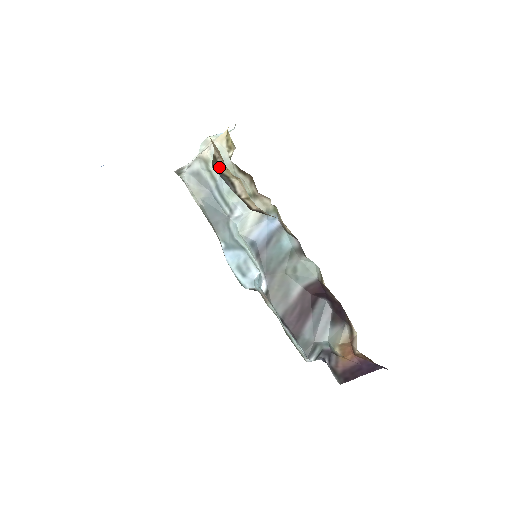
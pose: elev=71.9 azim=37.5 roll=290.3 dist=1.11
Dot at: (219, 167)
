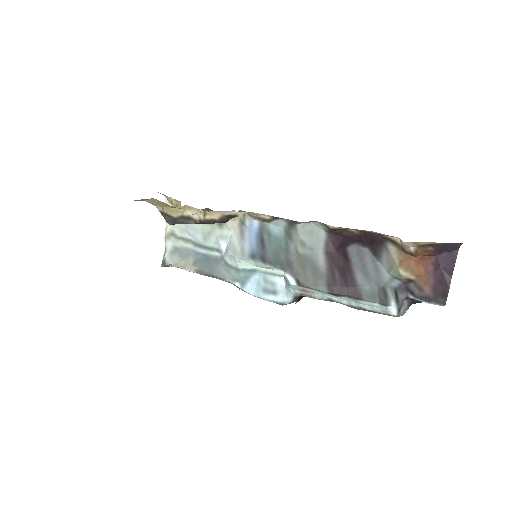
Dot at: (170, 216)
